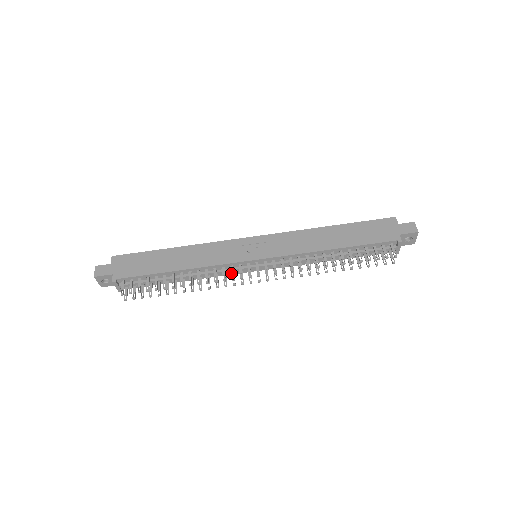
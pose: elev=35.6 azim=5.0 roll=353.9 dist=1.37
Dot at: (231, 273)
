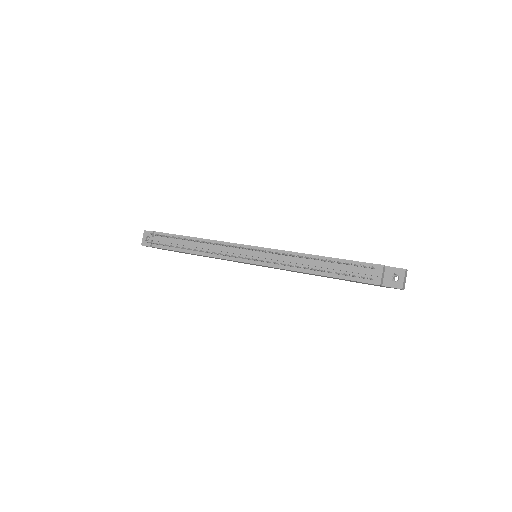
Dot at: (228, 245)
